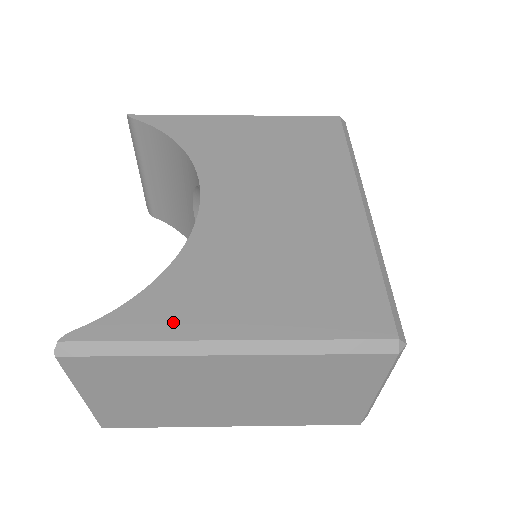
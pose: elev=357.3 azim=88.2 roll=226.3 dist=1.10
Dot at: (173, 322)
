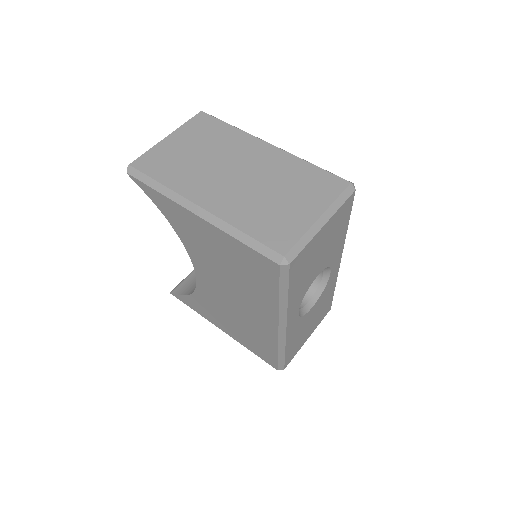
Dot at: (201, 312)
